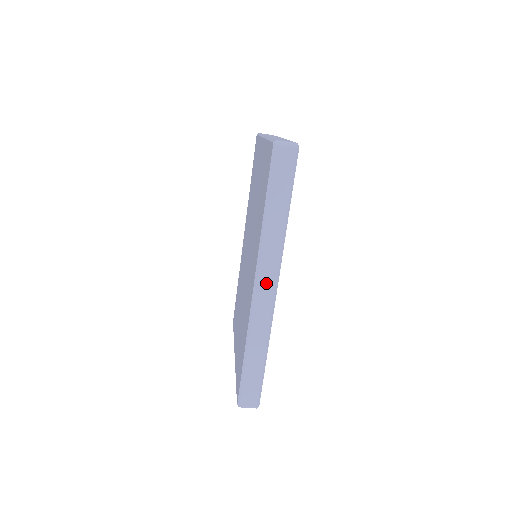
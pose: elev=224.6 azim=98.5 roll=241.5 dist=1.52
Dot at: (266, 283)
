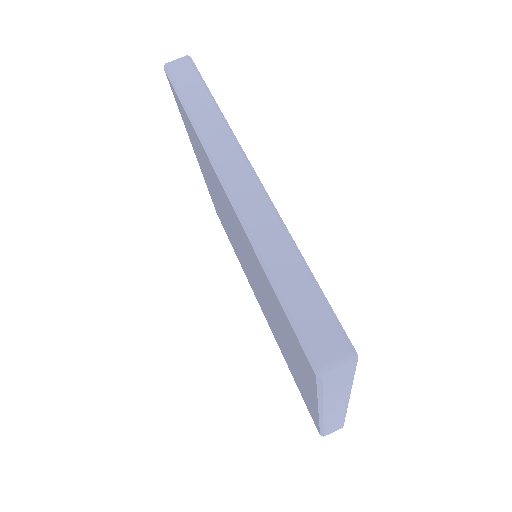
Dot at: (234, 170)
